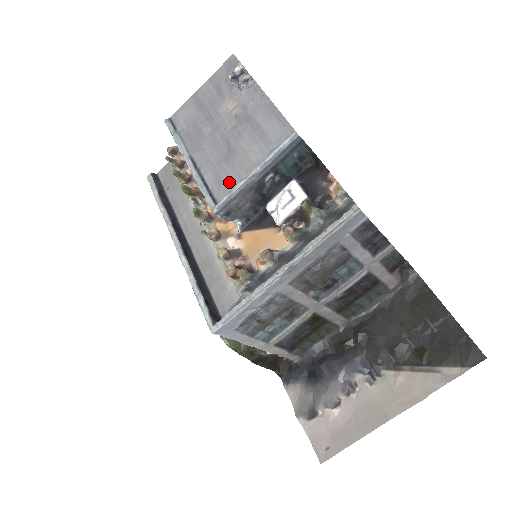
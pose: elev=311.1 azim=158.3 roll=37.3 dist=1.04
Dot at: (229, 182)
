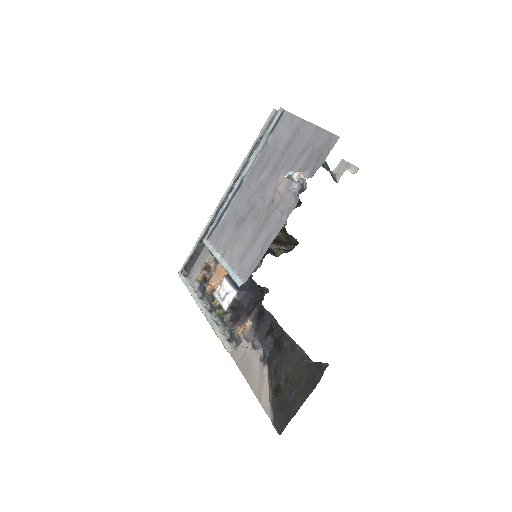
Dot at: (221, 239)
